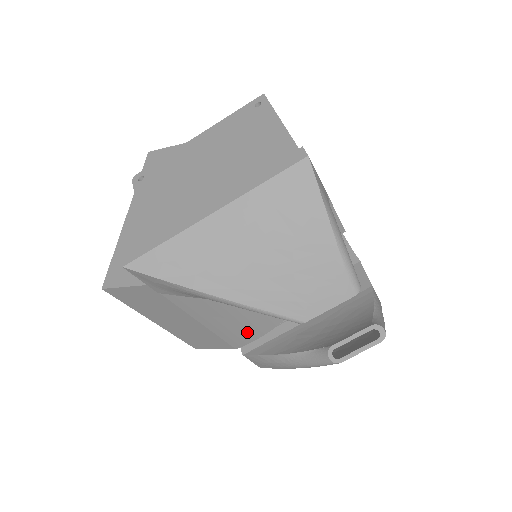
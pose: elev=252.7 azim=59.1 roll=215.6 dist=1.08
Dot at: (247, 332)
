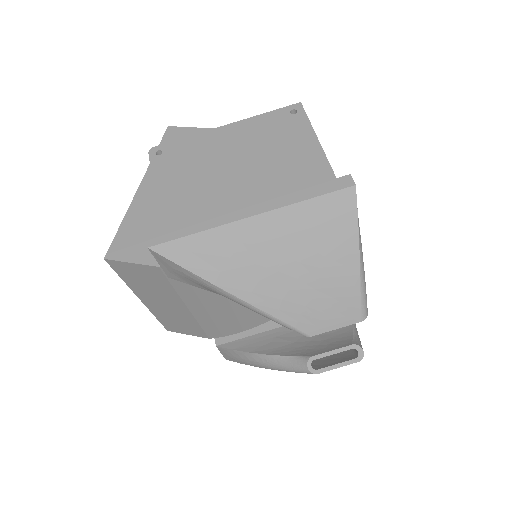
Dot at: (229, 326)
